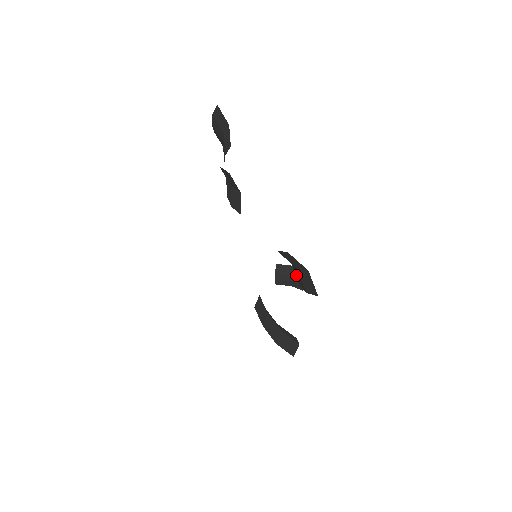
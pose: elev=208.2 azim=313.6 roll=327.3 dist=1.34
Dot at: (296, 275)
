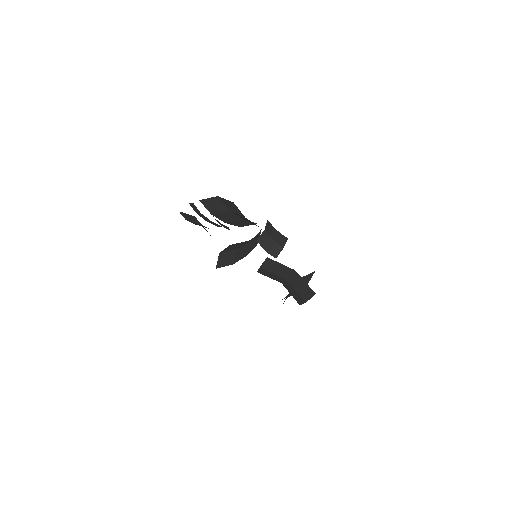
Dot at: occluded
